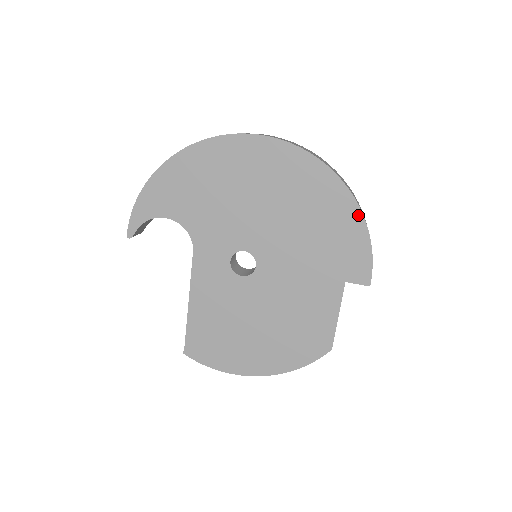
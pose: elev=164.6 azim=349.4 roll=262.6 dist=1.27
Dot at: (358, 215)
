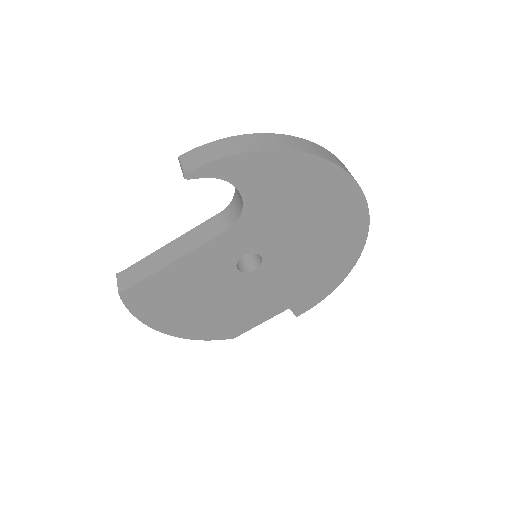
Dot at: (341, 280)
